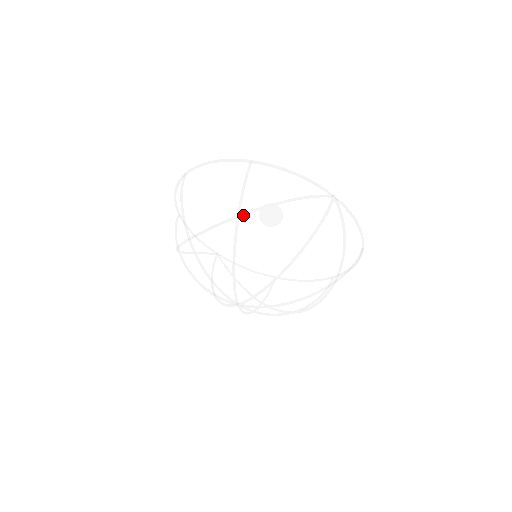
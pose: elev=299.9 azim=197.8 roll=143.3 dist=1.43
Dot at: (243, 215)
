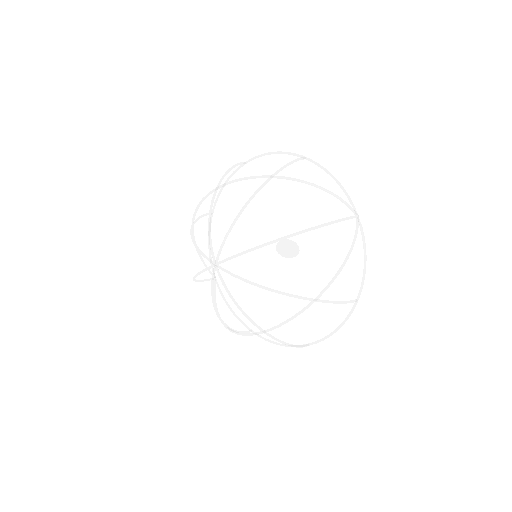
Dot at: (276, 177)
